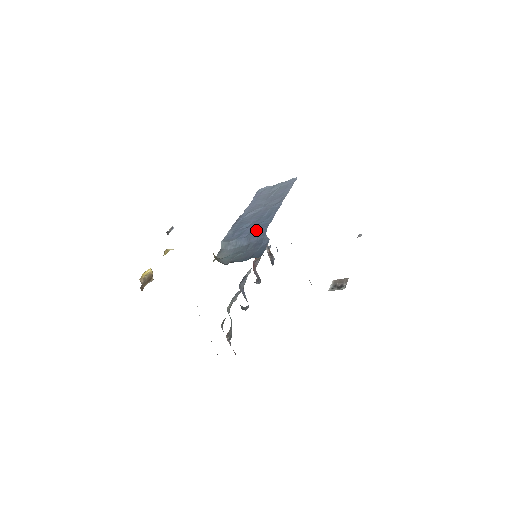
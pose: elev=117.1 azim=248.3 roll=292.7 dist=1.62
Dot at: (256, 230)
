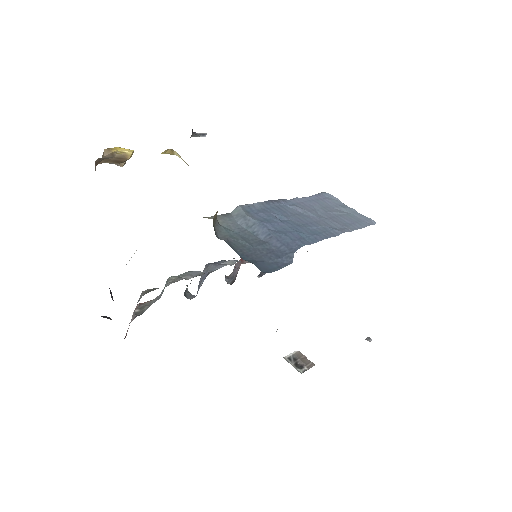
Dot at: (288, 235)
